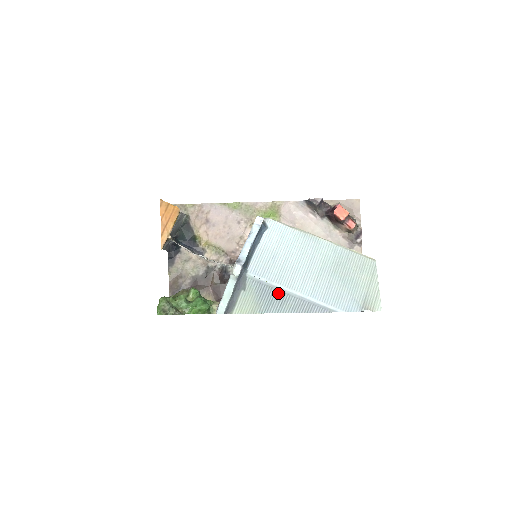
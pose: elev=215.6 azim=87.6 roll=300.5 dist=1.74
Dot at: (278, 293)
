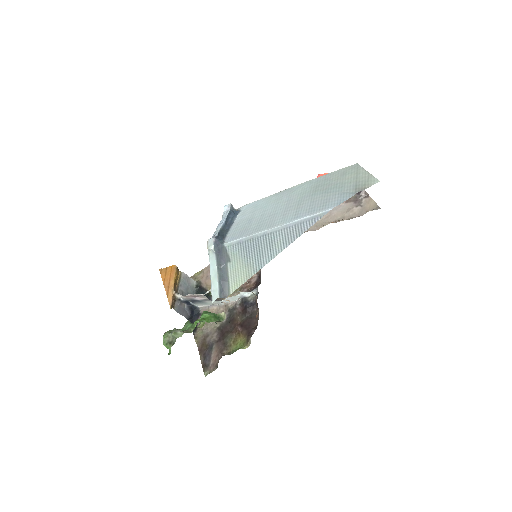
Dot at: (261, 239)
